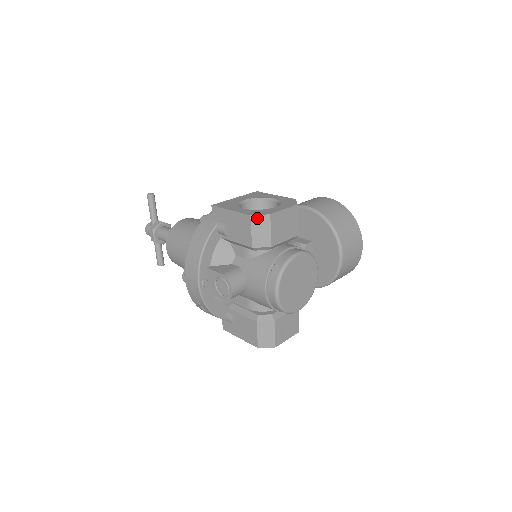
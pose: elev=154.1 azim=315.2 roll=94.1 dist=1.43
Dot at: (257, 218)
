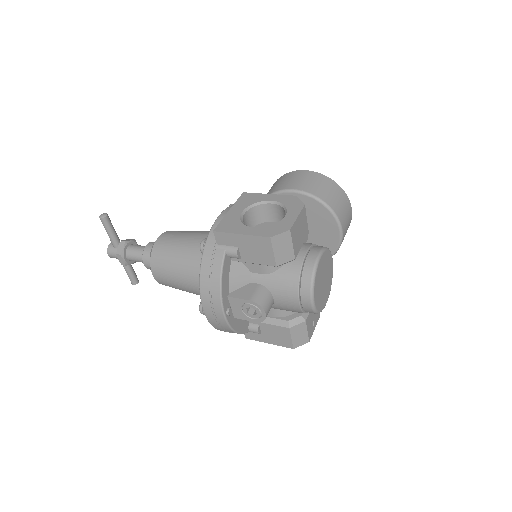
Dot at: (277, 238)
